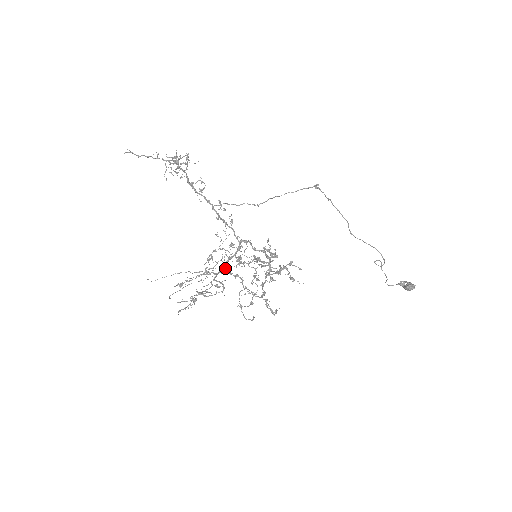
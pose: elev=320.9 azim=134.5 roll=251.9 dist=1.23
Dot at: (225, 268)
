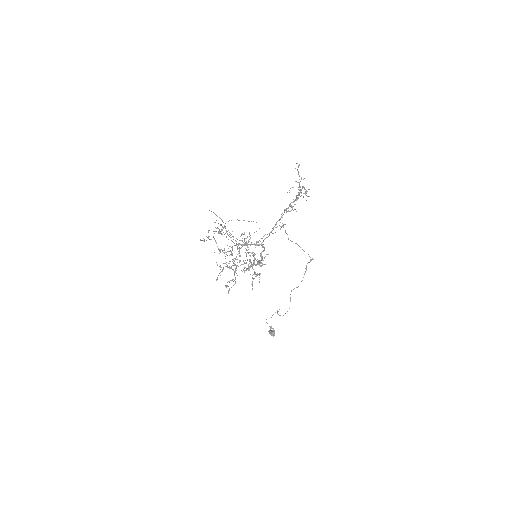
Dot at: occluded
